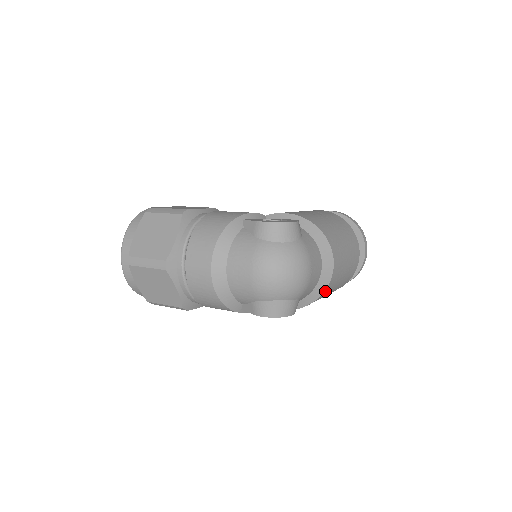
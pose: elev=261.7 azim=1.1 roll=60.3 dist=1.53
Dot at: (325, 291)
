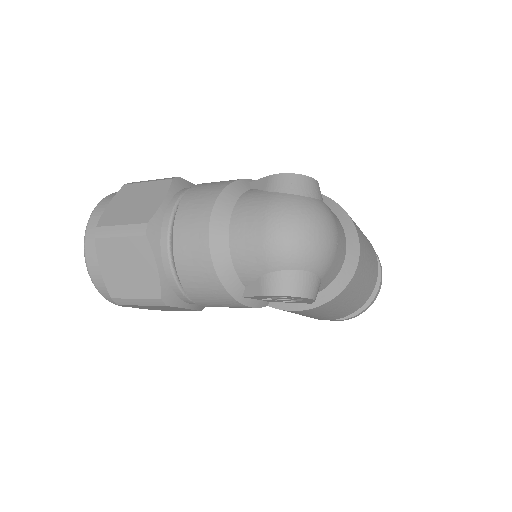
Dot at: (349, 285)
